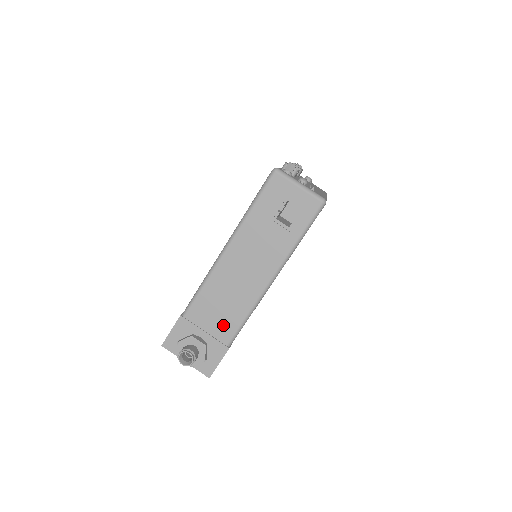
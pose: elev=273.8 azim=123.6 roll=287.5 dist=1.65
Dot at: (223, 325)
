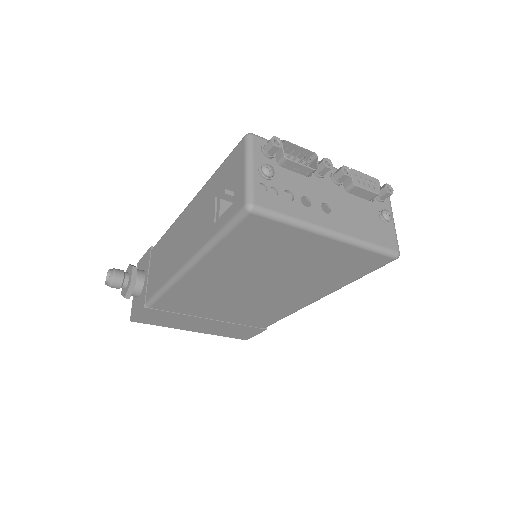
Dot at: (154, 281)
